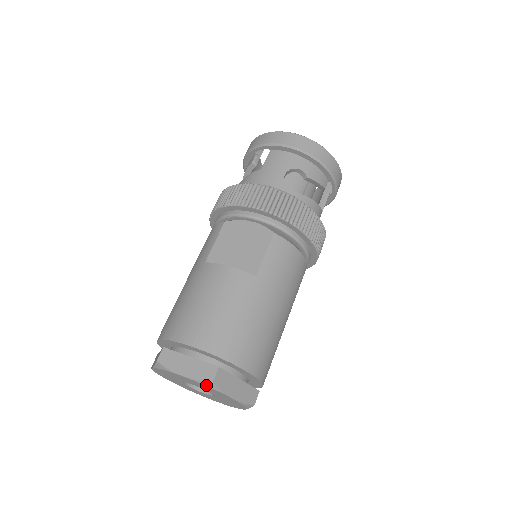
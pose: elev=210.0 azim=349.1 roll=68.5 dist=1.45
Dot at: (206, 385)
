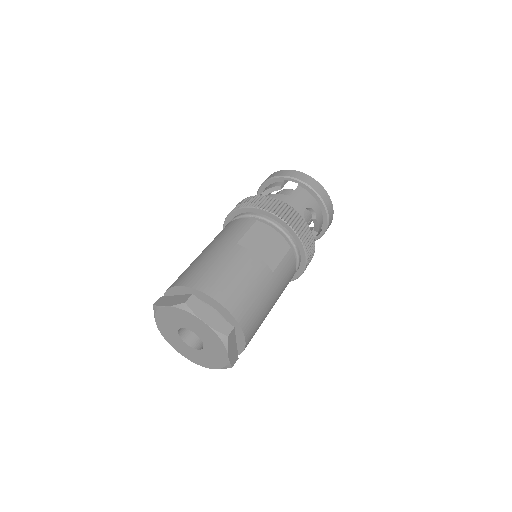
Dot at: (220, 337)
